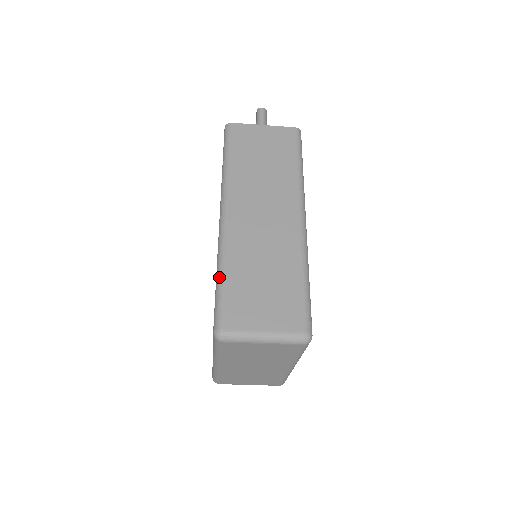
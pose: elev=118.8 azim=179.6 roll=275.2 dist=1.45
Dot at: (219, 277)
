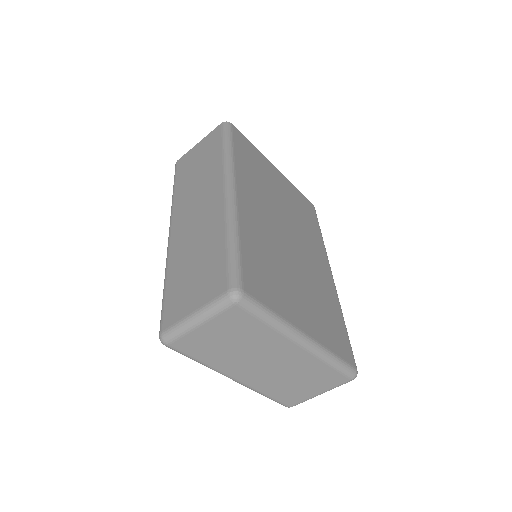
Dot at: occluded
